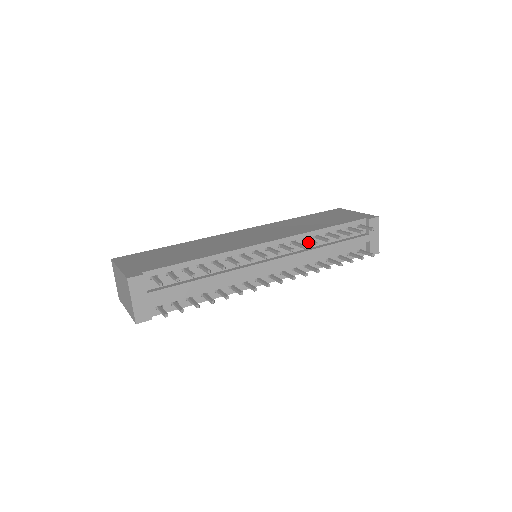
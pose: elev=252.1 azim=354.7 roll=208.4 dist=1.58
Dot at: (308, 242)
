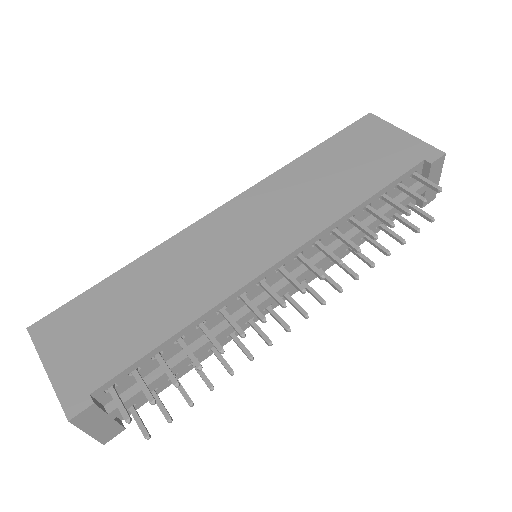
Dot at: (341, 240)
